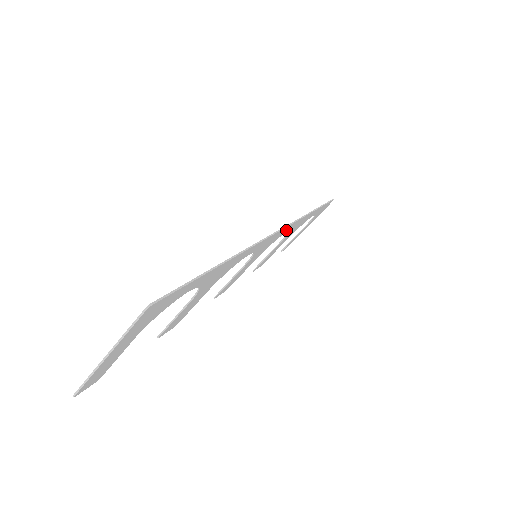
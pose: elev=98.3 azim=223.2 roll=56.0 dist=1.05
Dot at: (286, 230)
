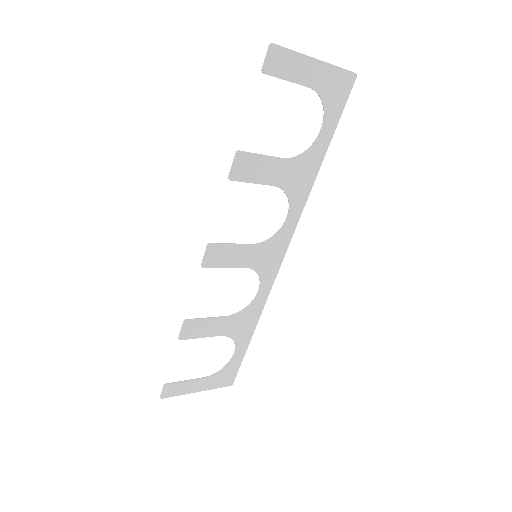
Dot at: (266, 282)
